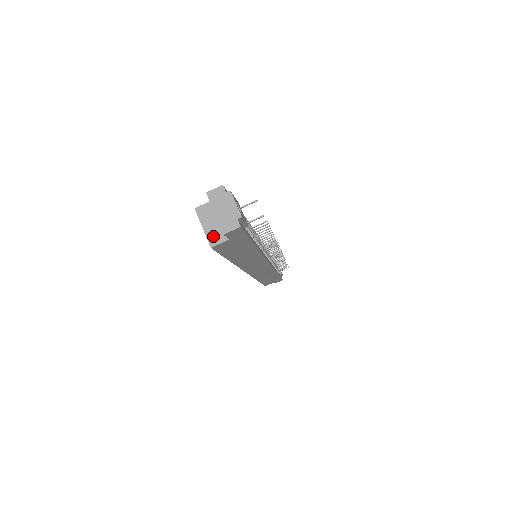
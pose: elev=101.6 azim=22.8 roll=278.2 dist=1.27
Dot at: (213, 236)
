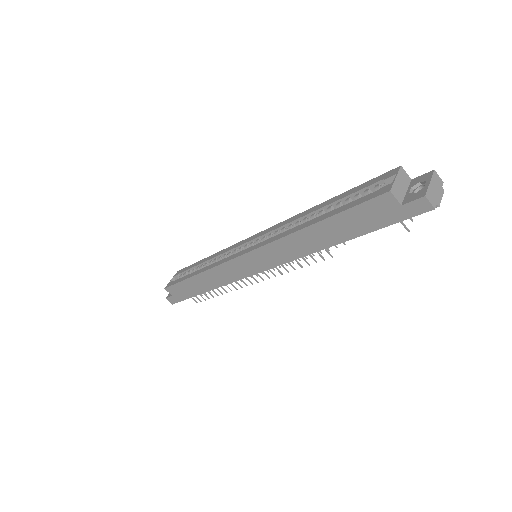
Dot at: (397, 190)
